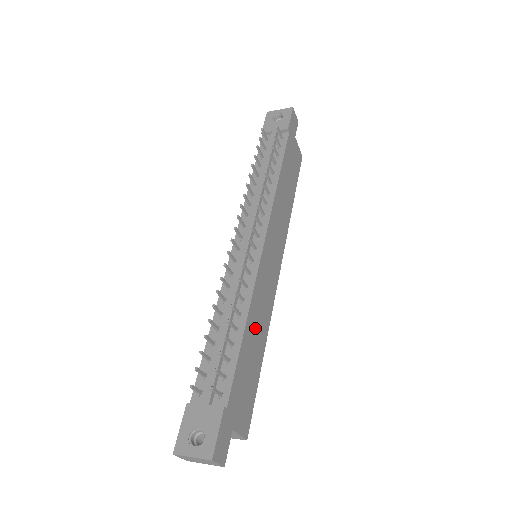
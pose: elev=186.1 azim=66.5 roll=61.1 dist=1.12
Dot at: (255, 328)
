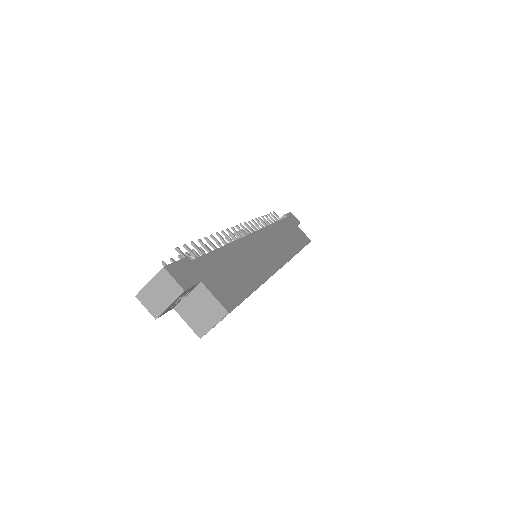
Dot at: (241, 260)
